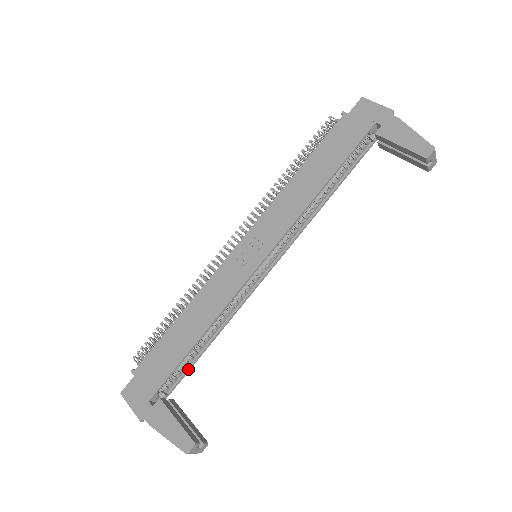
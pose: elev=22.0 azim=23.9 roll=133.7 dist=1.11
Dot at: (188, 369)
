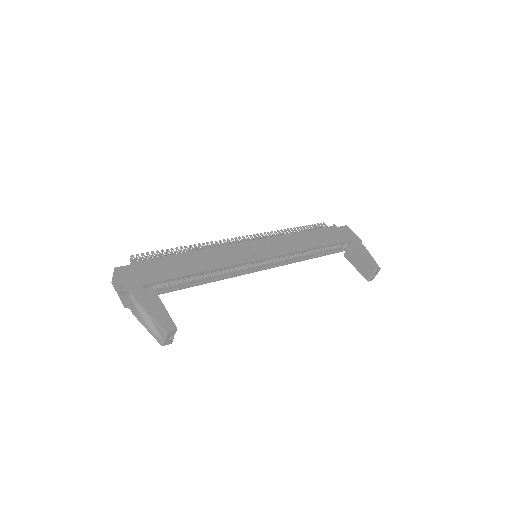
Dot at: (173, 289)
